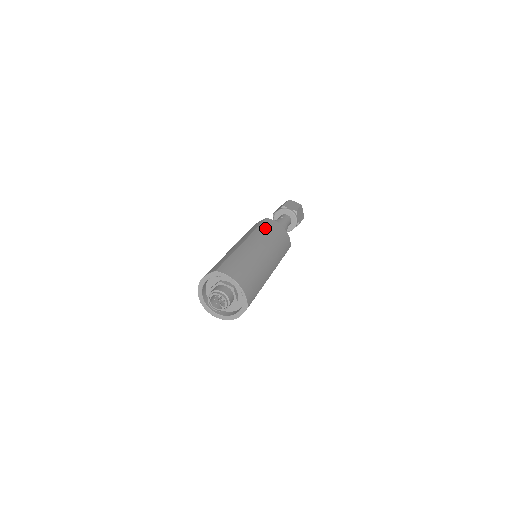
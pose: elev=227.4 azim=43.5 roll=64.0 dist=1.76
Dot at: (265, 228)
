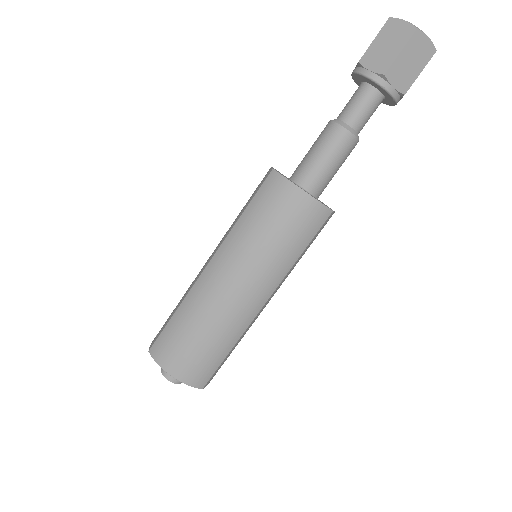
Dot at: (252, 216)
